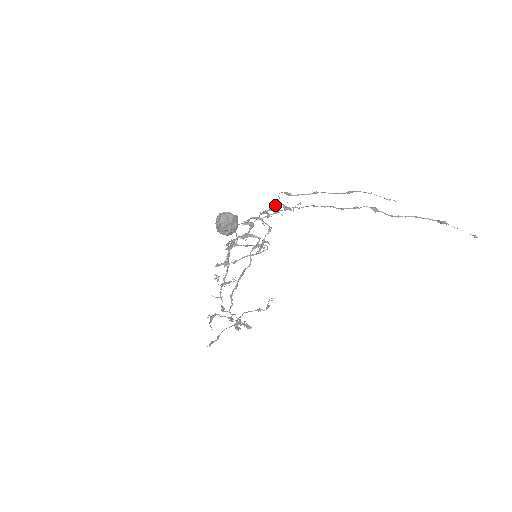
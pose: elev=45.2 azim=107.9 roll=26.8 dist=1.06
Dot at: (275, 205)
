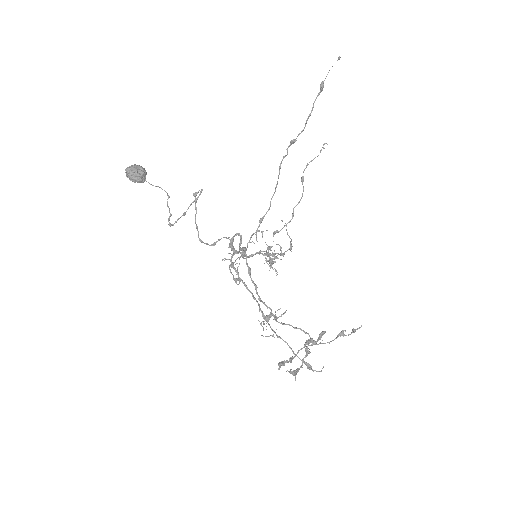
Dot at: (282, 254)
